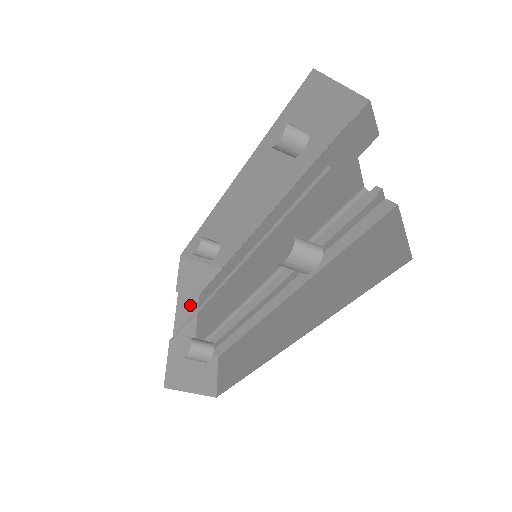
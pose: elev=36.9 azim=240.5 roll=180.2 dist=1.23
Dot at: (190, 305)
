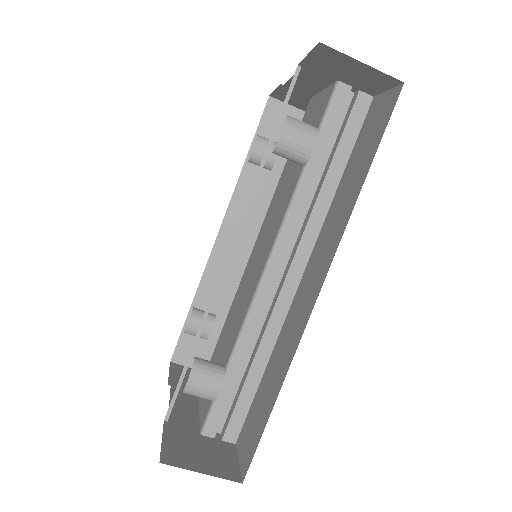
Dot at: (188, 397)
